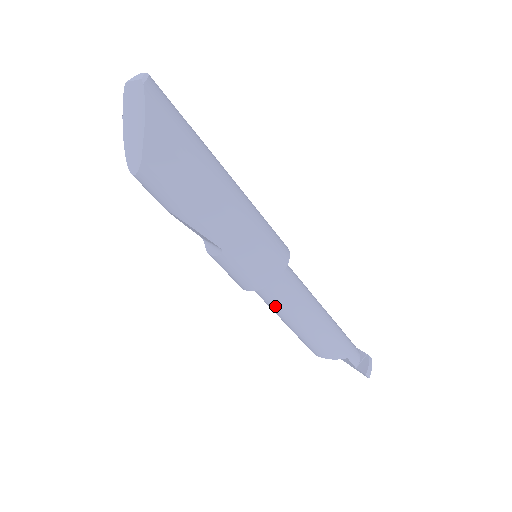
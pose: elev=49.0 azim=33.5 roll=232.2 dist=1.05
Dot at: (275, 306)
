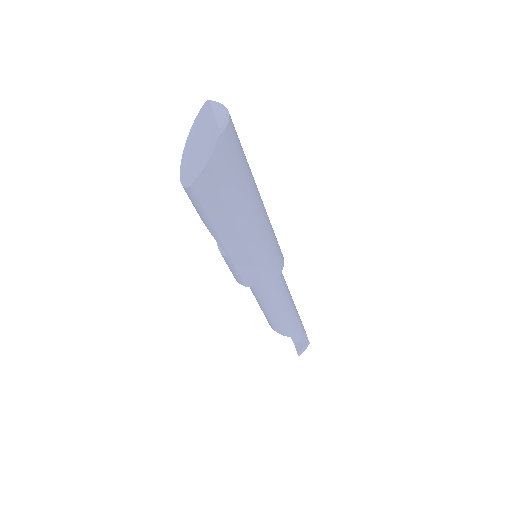
Dot at: (253, 291)
